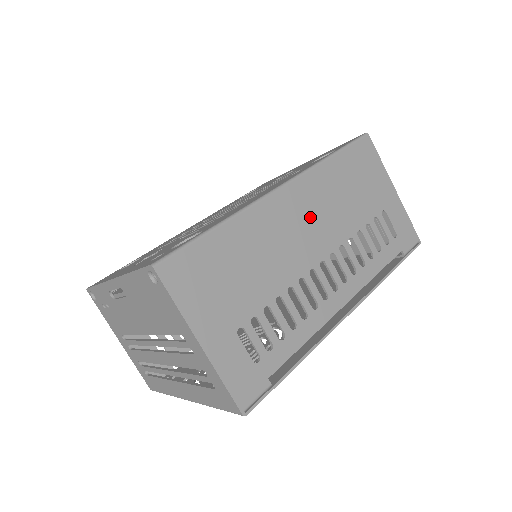
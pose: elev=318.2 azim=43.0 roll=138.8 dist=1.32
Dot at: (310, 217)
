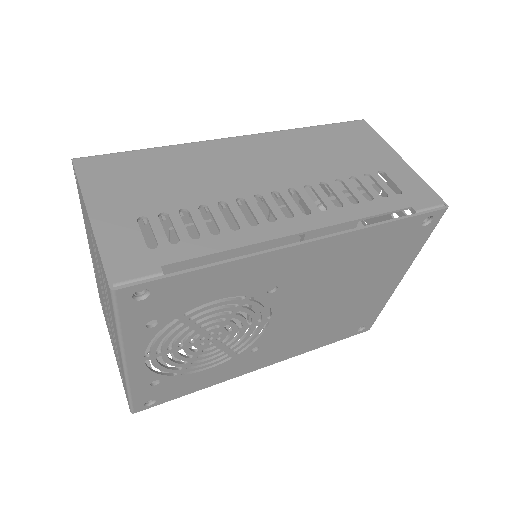
Dot at: (268, 159)
